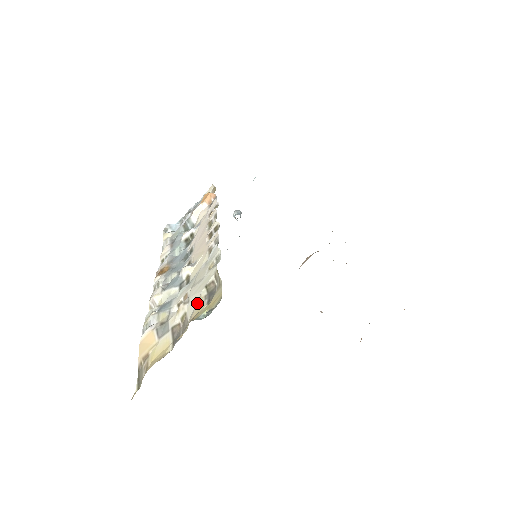
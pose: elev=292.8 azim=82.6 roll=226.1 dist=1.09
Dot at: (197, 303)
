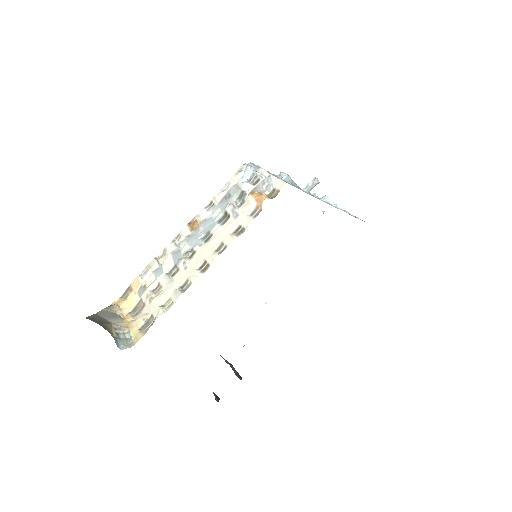
Dot at: (144, 316)
